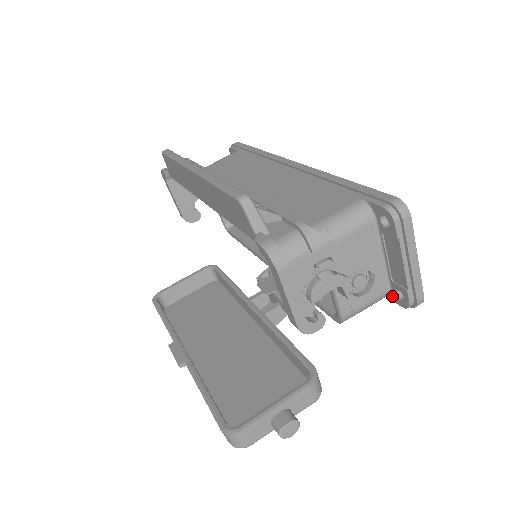
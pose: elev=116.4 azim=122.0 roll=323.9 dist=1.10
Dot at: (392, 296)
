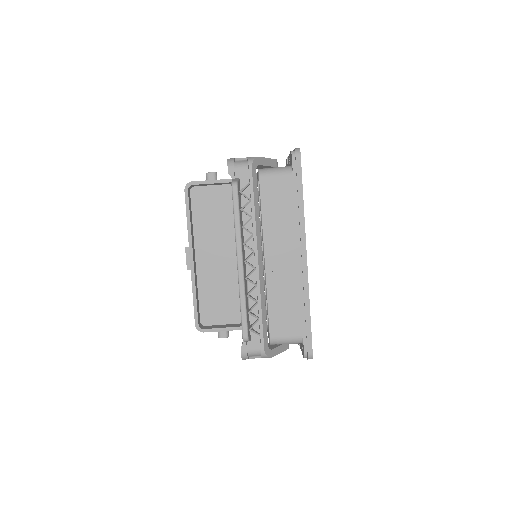
Dot at: occluded
